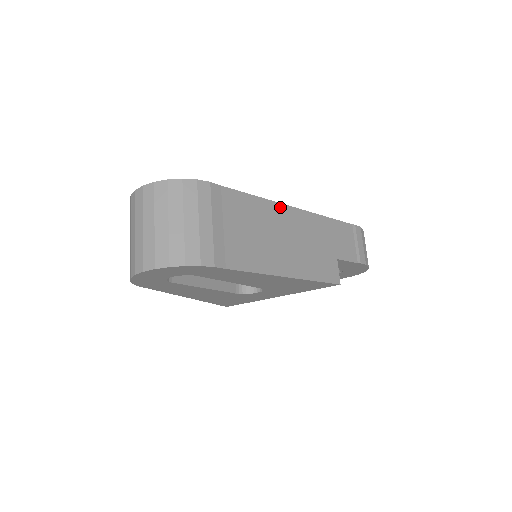
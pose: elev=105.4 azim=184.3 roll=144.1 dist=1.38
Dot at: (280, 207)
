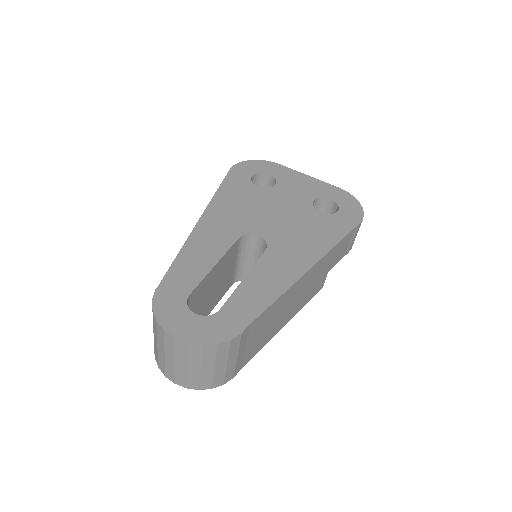
Dot at: (296, 284)
